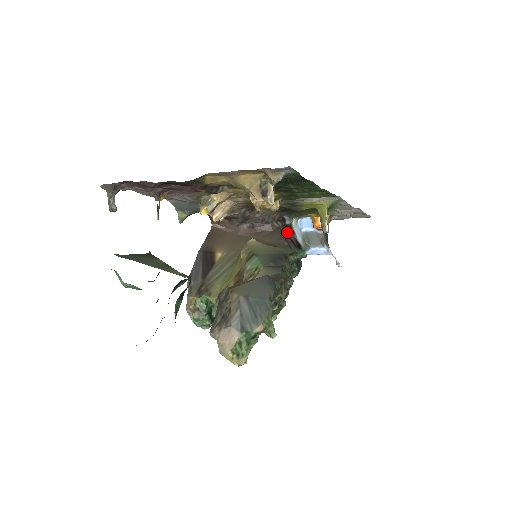
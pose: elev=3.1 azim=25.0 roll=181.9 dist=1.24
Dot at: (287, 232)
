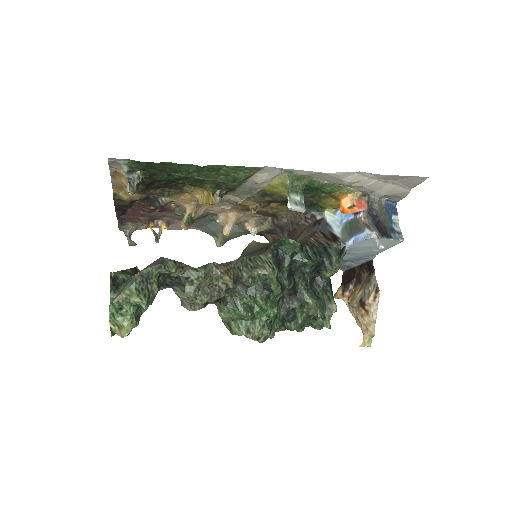
Dot at: (318, 227)
